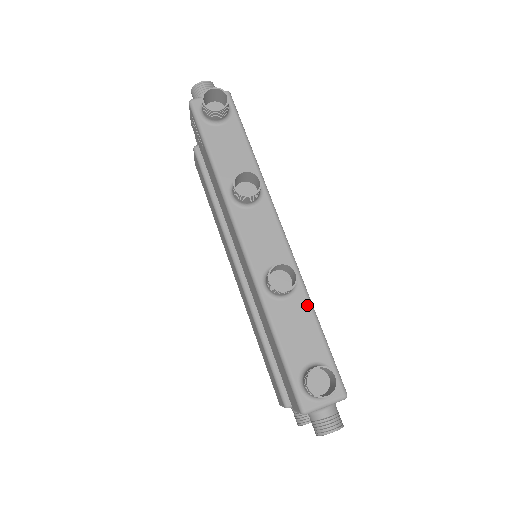
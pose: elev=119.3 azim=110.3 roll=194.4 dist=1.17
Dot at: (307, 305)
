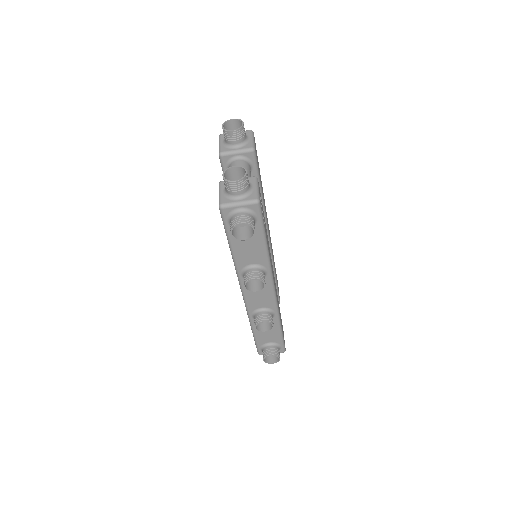
Dot at: (277, 324)
